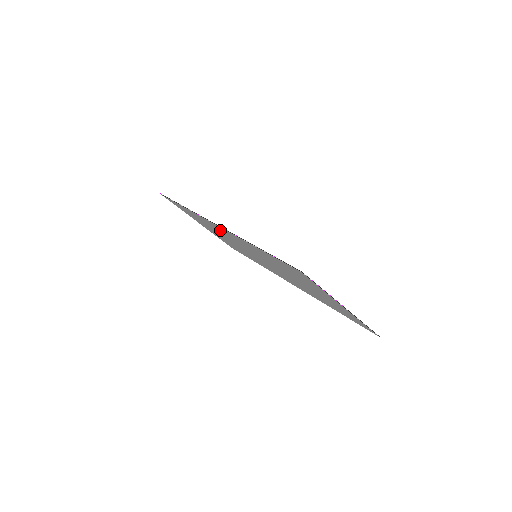
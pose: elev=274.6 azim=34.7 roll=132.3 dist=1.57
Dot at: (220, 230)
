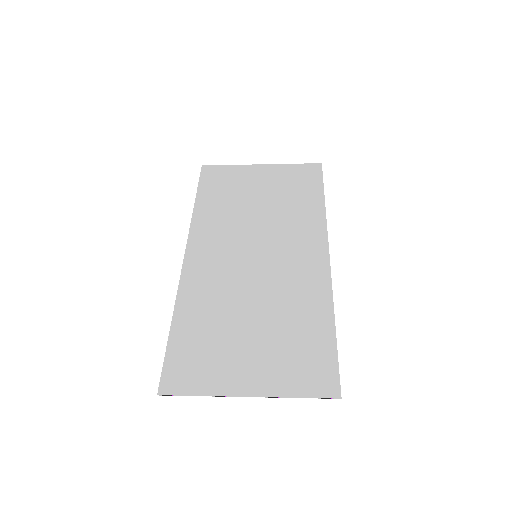
Dot at: (210, 243)
